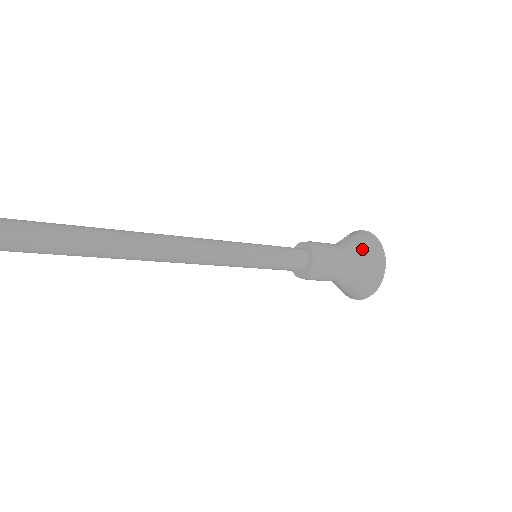
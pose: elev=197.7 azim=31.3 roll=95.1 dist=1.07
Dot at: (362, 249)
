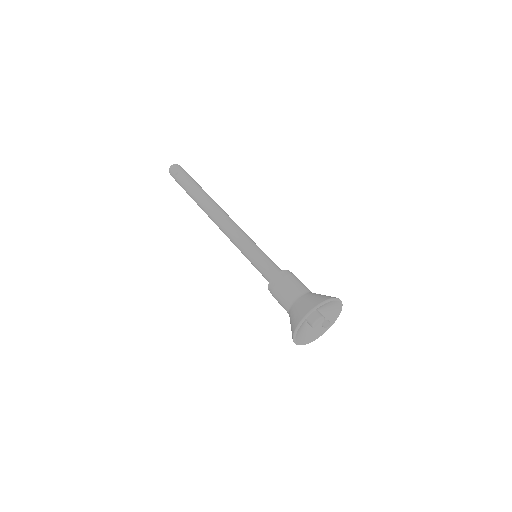
Dot at: occluded
